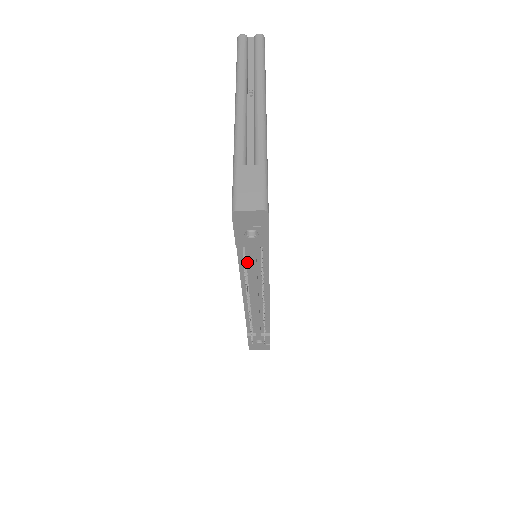
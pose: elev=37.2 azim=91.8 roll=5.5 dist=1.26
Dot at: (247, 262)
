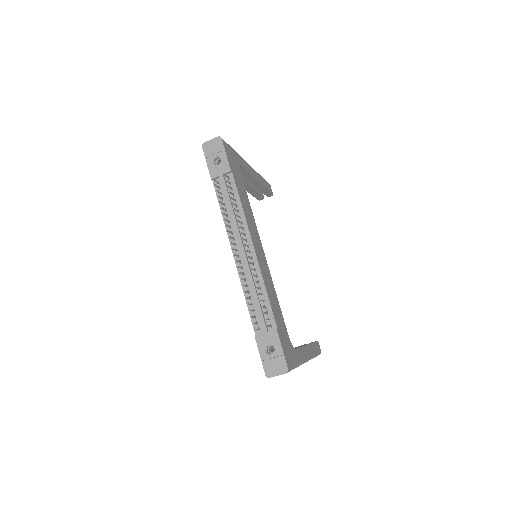
Dot at: (224, 201)
